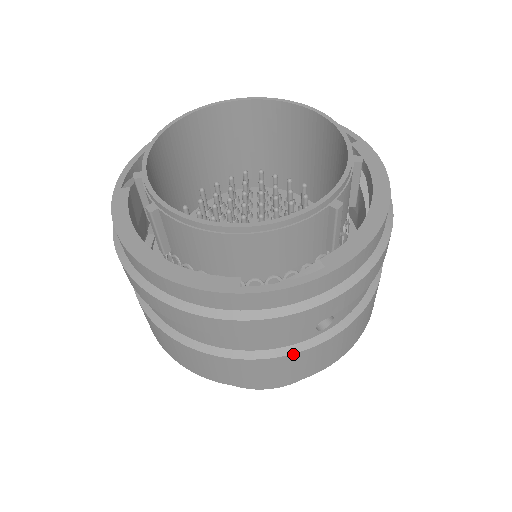
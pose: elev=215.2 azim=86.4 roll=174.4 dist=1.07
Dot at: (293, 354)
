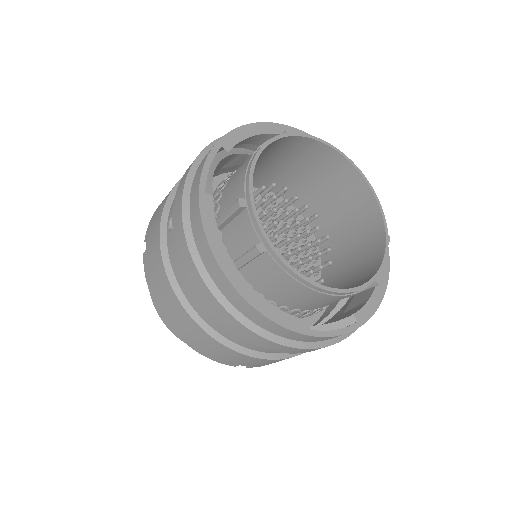
Dot at: occluded
